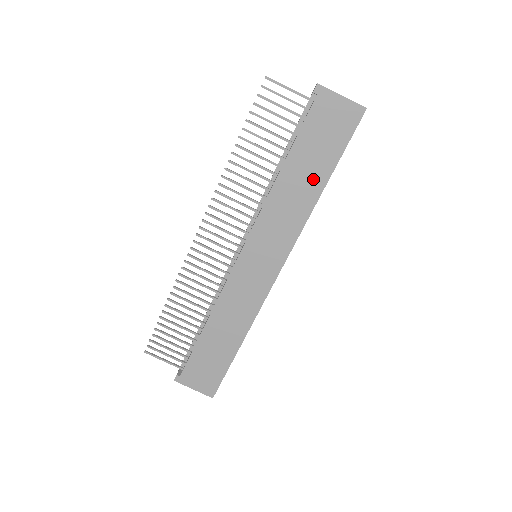
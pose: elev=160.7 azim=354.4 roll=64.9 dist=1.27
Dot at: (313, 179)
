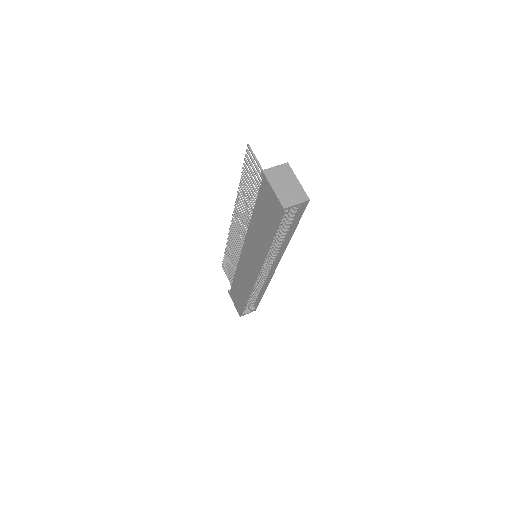
Dot at: (264, 234)
